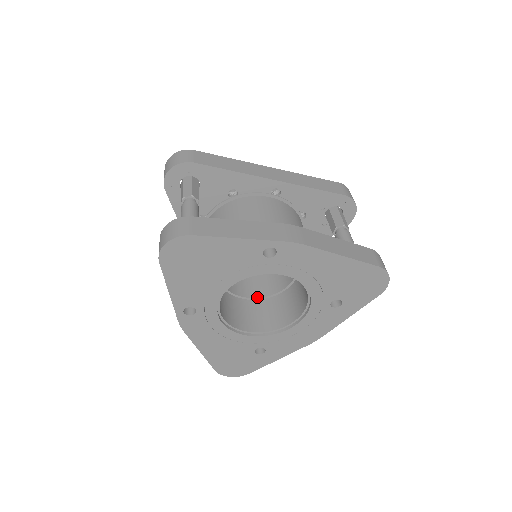
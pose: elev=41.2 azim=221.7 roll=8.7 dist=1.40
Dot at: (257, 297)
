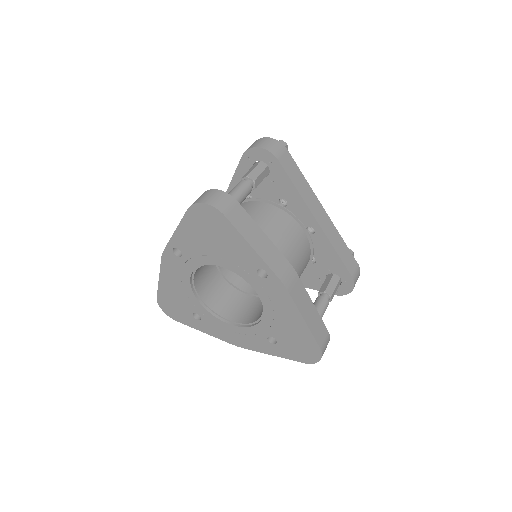
Dot at: (230, 281)
